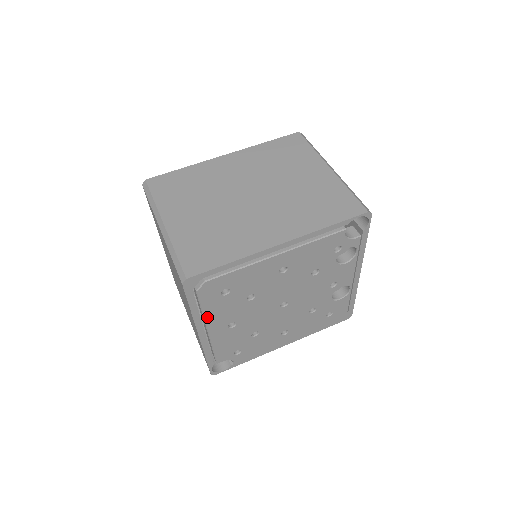
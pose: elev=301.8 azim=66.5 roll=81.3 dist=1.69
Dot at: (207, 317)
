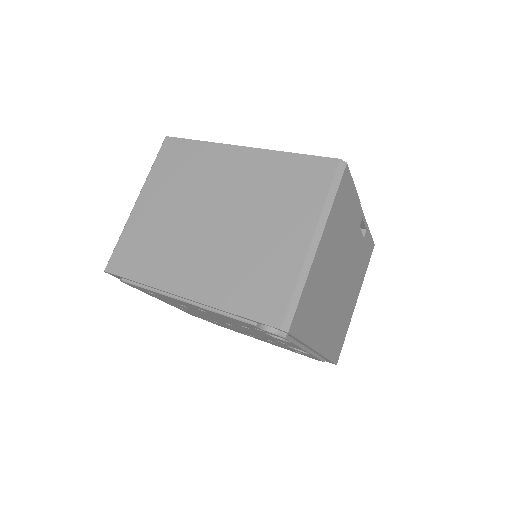
Dot at: occluded
